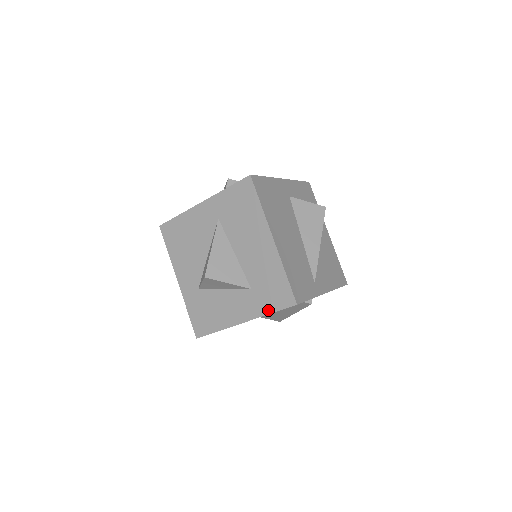
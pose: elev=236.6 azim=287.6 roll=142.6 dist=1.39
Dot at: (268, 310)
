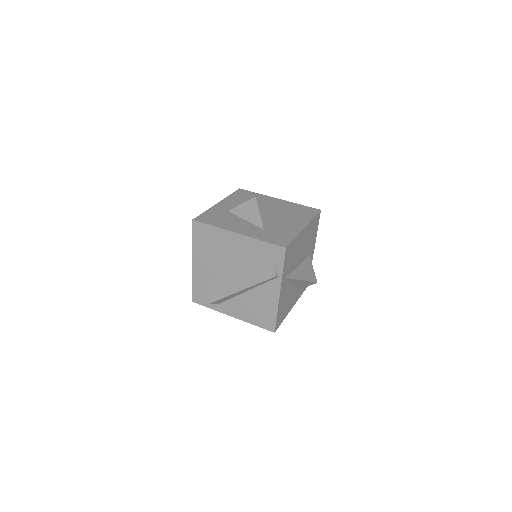
Dot at: (263, 239)
